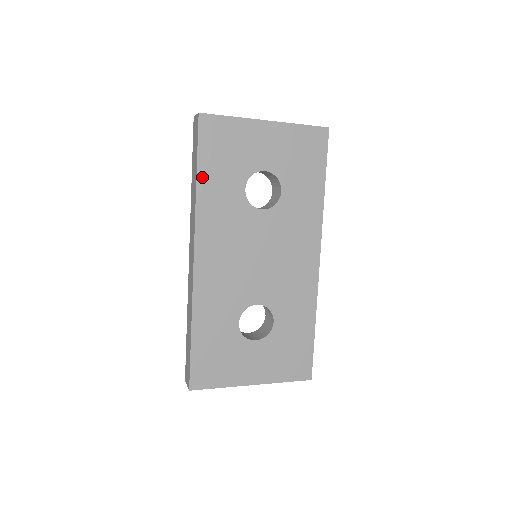
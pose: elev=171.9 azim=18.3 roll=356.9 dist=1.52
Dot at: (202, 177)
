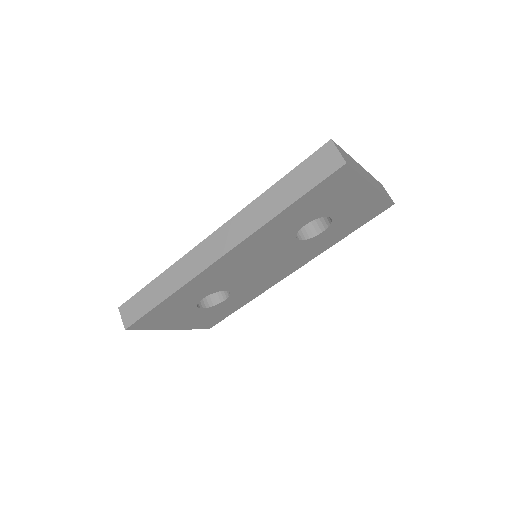
Dot at: (291, 209)
